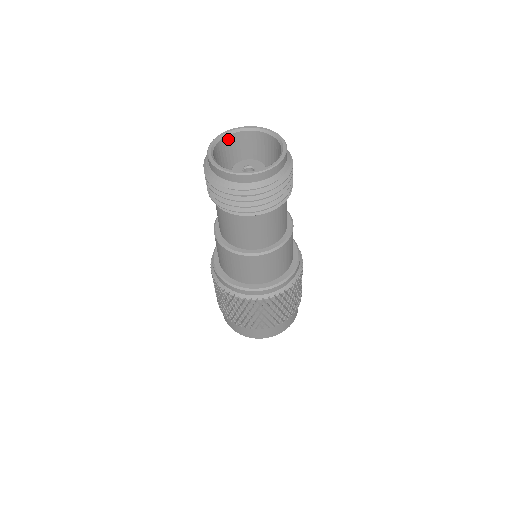
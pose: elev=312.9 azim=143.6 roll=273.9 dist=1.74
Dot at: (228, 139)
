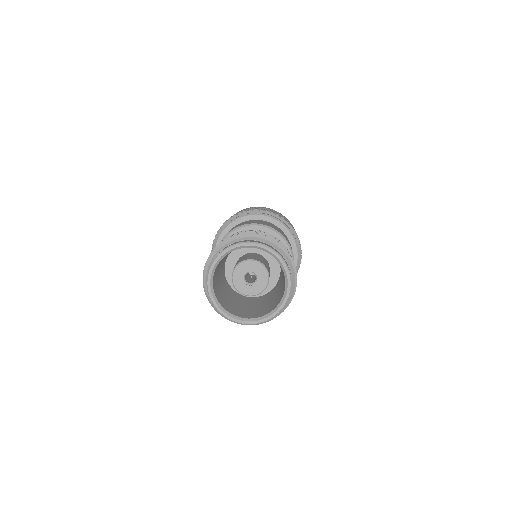
Dot at: (217, 266)
